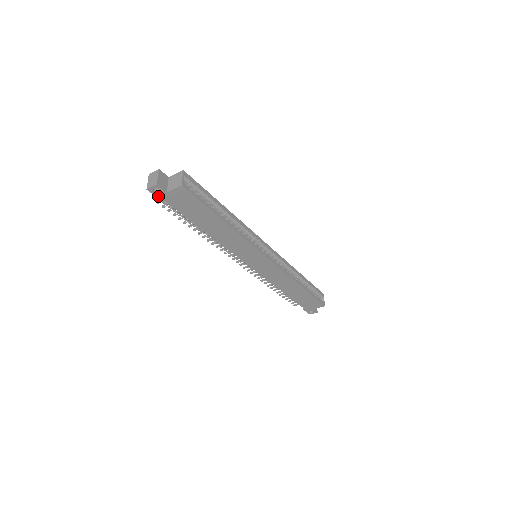
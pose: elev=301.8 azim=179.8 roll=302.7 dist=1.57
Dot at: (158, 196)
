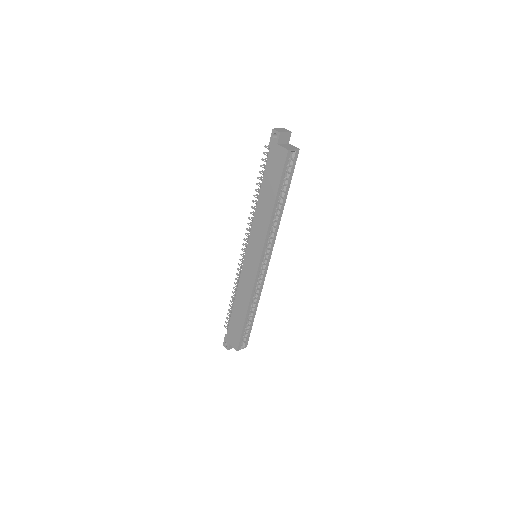
Dot at: (271, 140)
